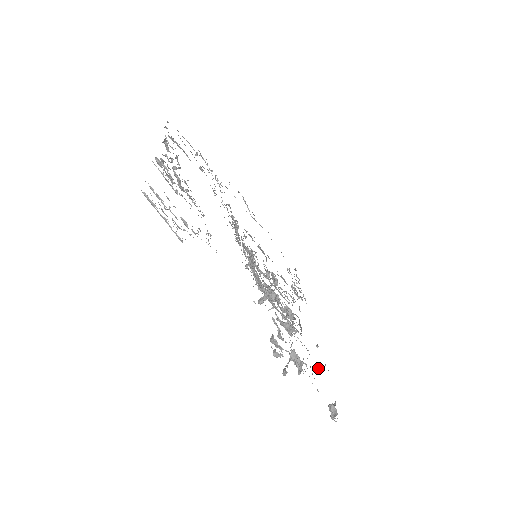
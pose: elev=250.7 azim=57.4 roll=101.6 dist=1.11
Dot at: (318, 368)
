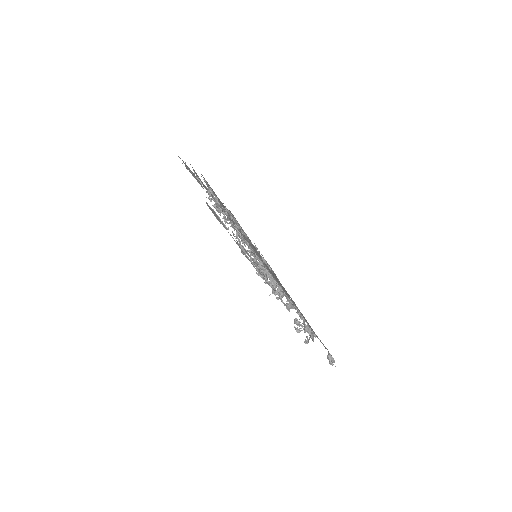
Dot at: (303, 329)
